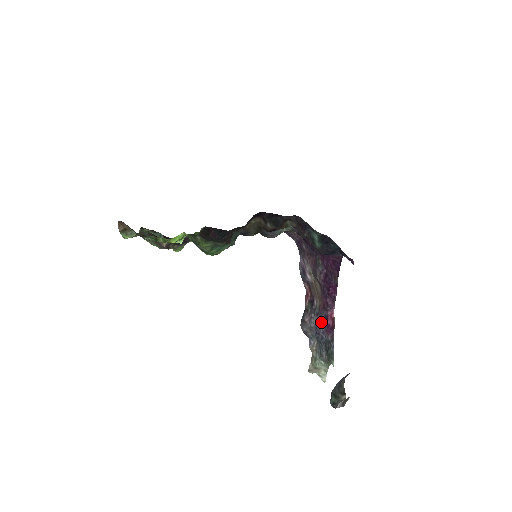
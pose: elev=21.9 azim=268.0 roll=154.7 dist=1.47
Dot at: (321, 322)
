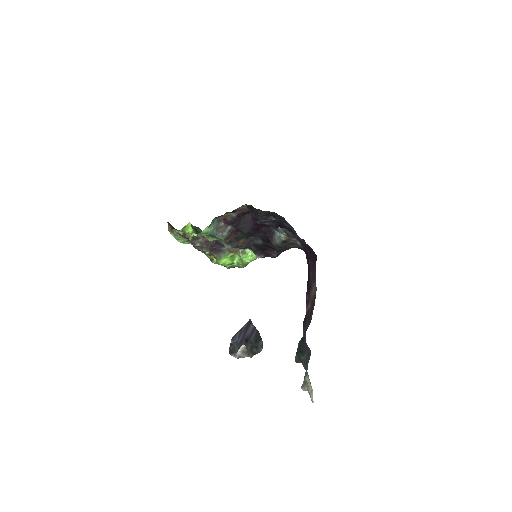
Dot at: (306, 324)
